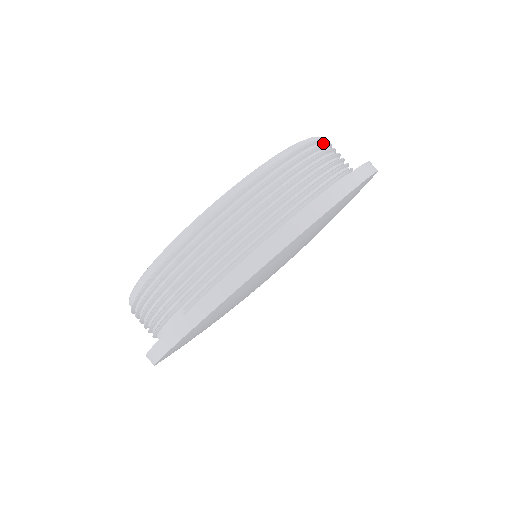
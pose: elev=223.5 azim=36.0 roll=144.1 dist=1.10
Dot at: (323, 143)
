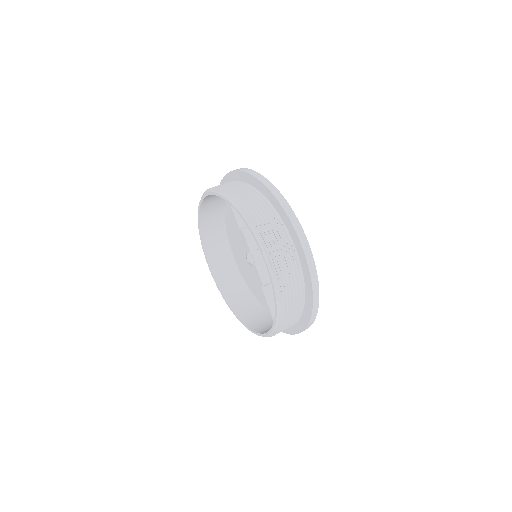
Dot at: (266, 244)
